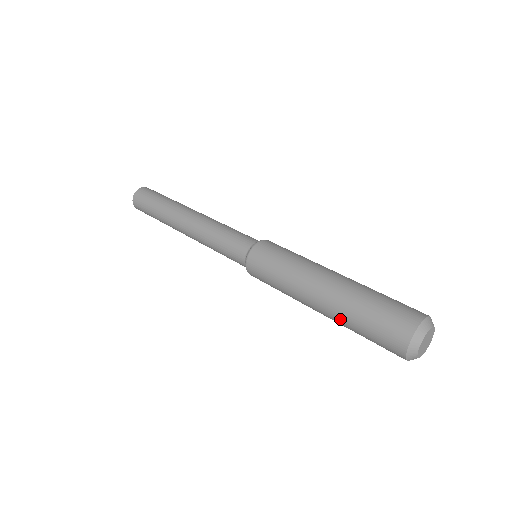
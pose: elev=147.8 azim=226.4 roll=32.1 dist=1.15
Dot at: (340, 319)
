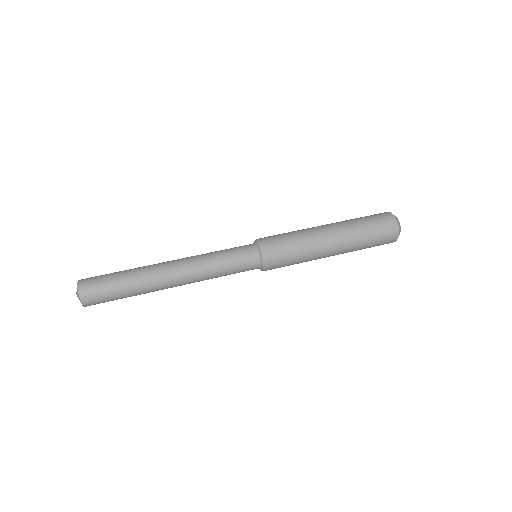
Dot at: (354, 242)
